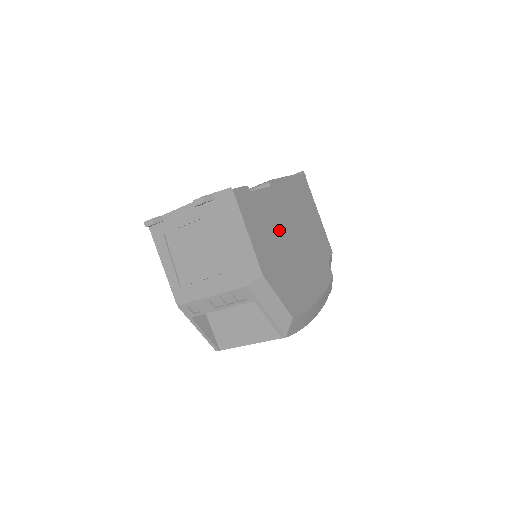
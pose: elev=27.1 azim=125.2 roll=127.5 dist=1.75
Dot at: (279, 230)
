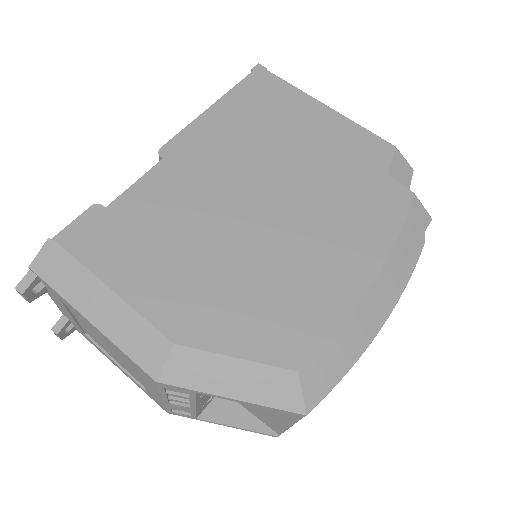
Dot at: (208, 220)
